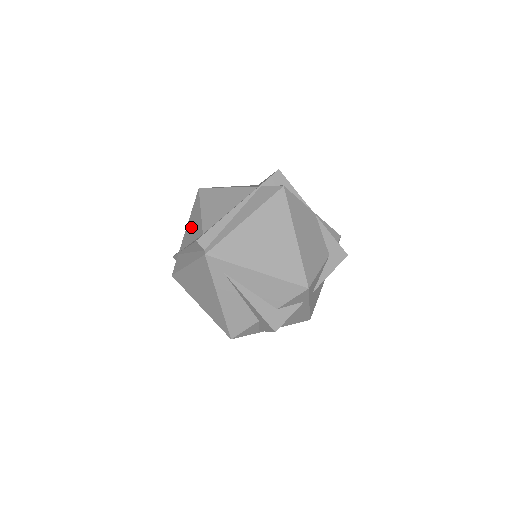
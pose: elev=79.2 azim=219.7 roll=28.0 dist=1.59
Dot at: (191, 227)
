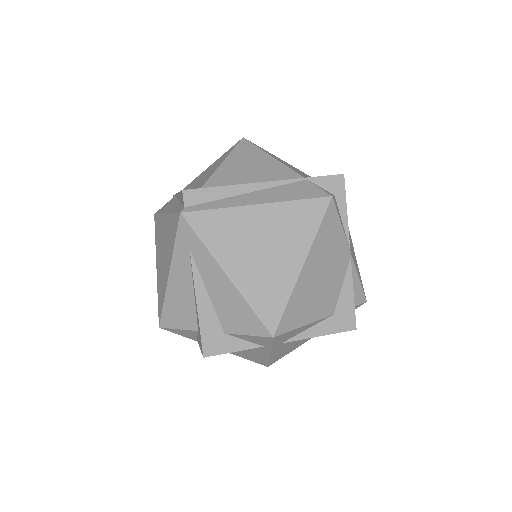
Dot at: (203, 174)
